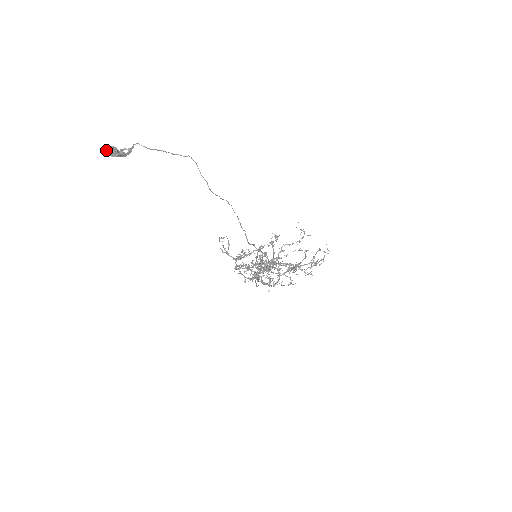
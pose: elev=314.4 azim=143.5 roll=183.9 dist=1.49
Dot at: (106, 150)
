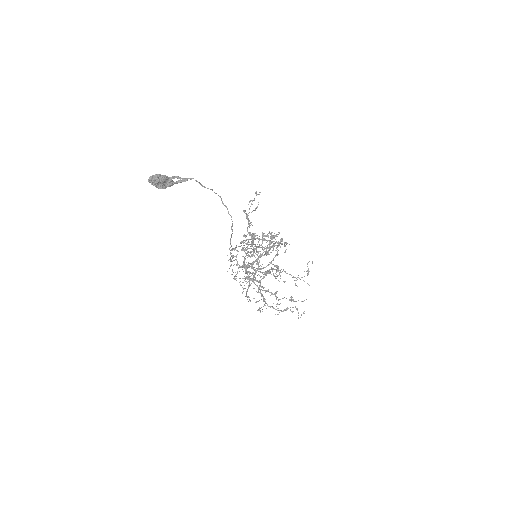
Dot at: (152, 181)
